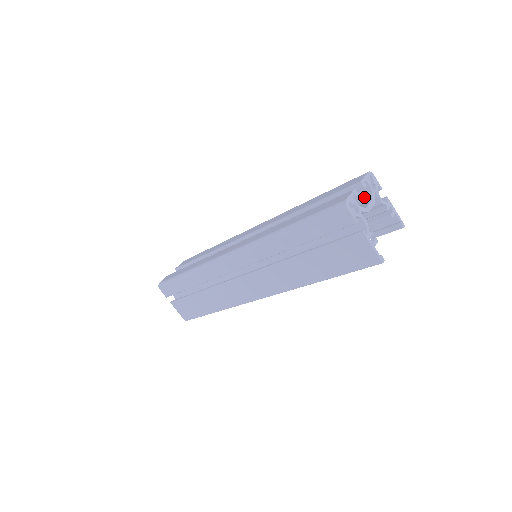
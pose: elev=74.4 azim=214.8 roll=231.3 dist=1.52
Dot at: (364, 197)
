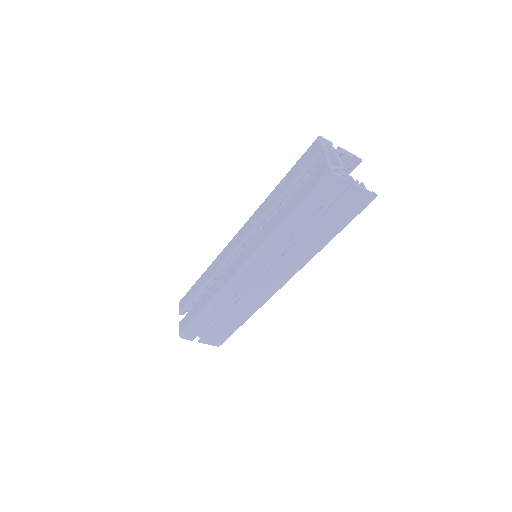
Dot at: occluded
